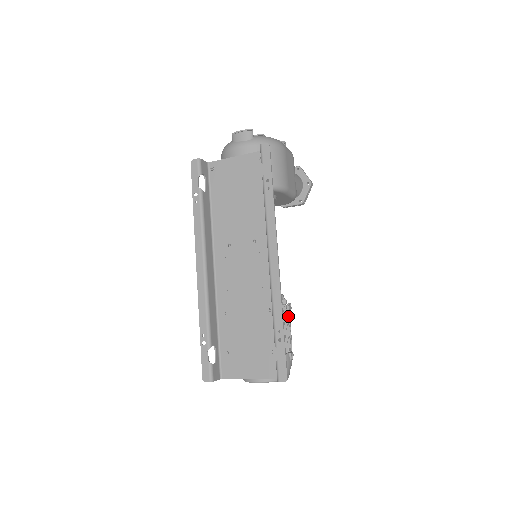
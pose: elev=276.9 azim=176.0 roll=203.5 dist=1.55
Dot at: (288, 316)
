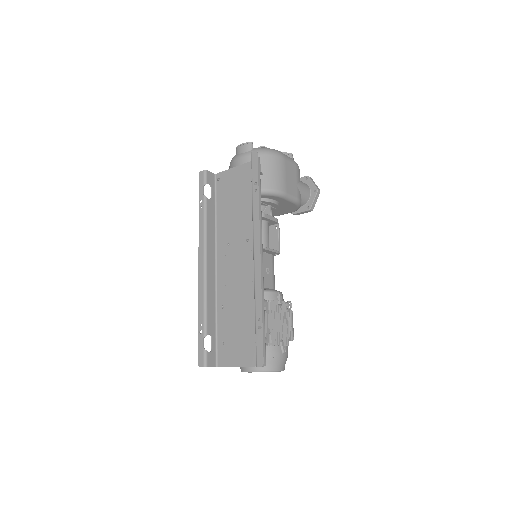
Dot at: (282, 311)
